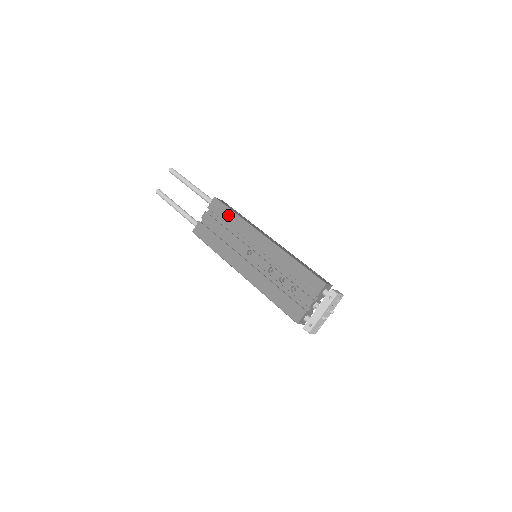
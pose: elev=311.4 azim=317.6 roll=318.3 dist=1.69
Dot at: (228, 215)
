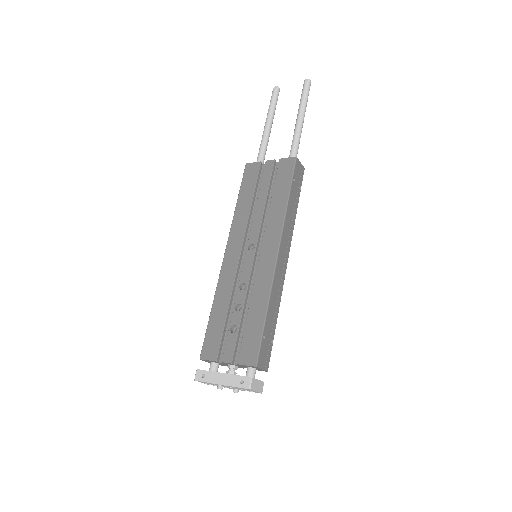
Dot at: (282, 189)
